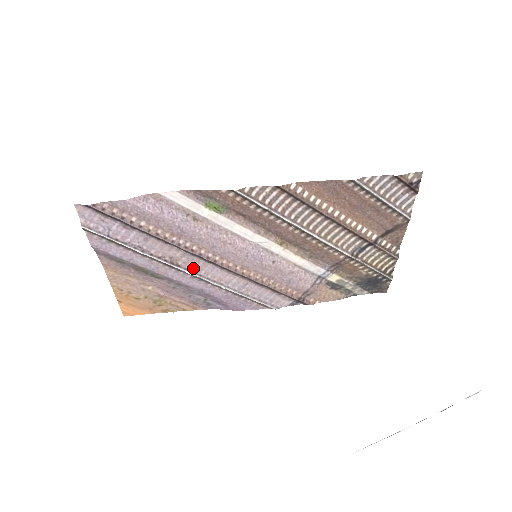
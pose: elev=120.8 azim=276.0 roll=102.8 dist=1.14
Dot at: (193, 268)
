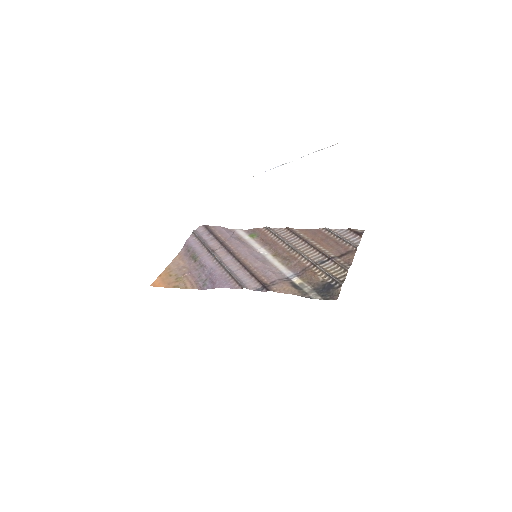
Dot at: (219, 256)
